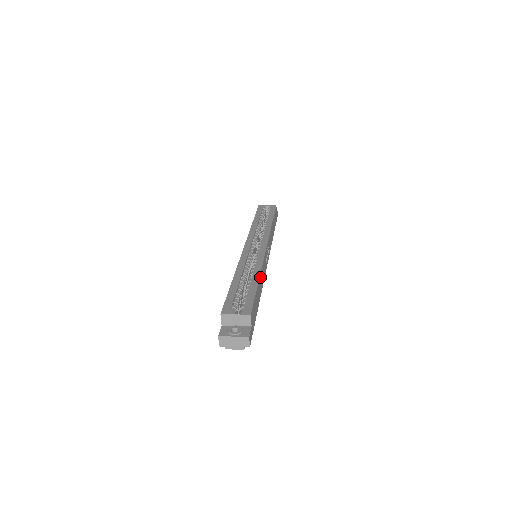
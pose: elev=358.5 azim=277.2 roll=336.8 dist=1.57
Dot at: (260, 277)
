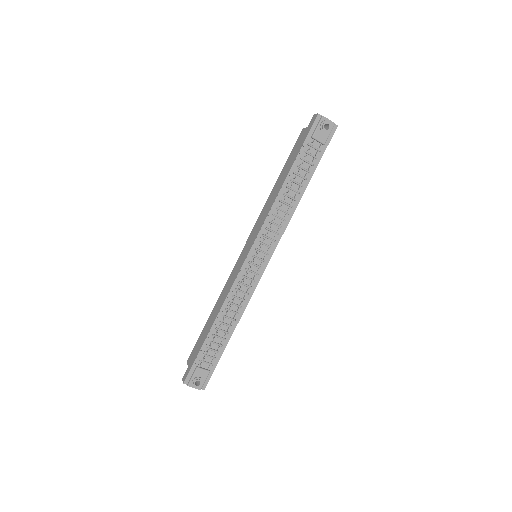
Dot at: occluded
